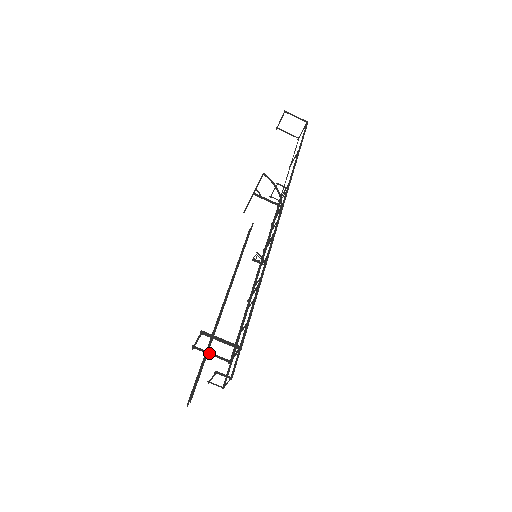
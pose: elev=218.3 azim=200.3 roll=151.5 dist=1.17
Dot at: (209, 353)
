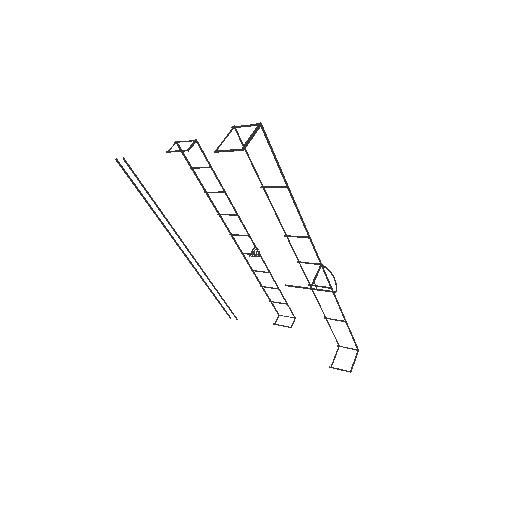
Dot at: occluded
